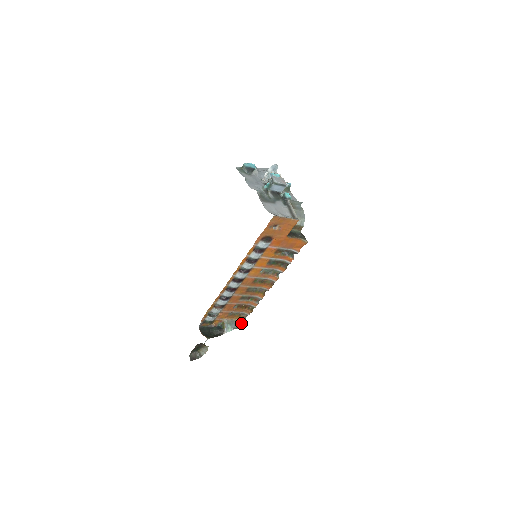
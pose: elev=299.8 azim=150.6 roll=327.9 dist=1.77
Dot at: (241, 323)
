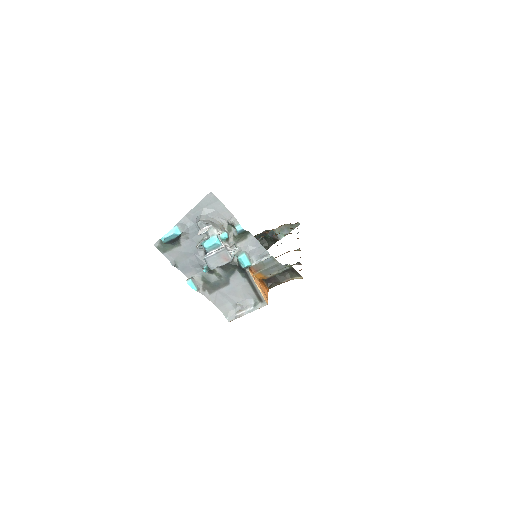
Dot at: (294, 224)
